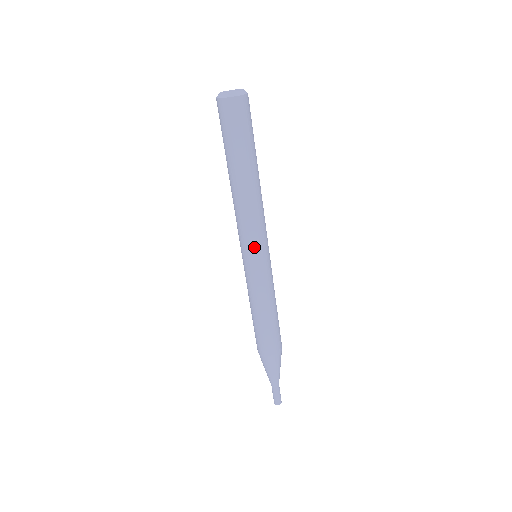
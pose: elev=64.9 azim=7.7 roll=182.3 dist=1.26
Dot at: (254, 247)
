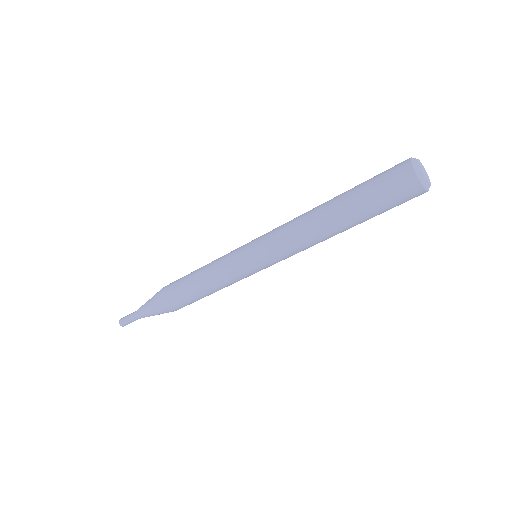
Dot at: occluded
